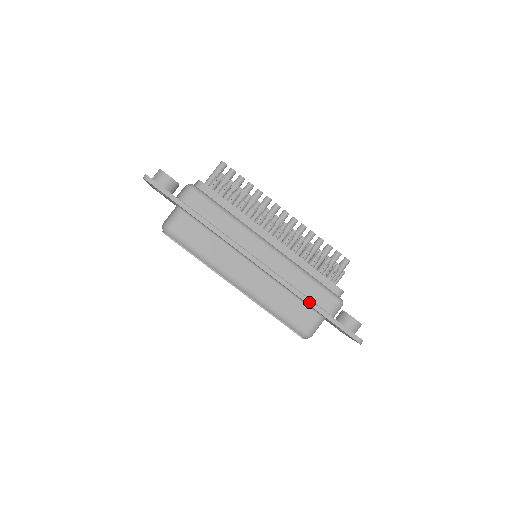
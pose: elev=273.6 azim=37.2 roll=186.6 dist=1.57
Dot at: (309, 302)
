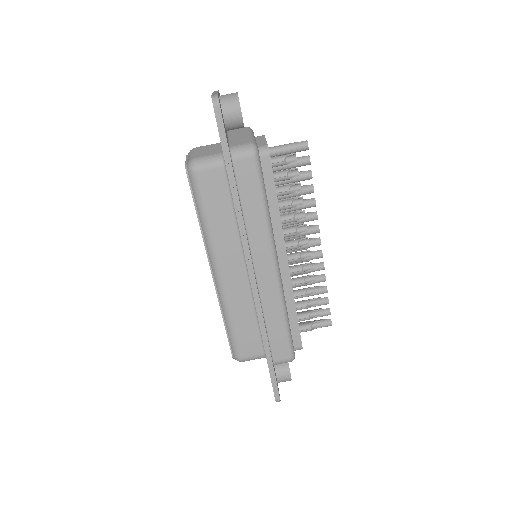
Dot at: (266, 343)
